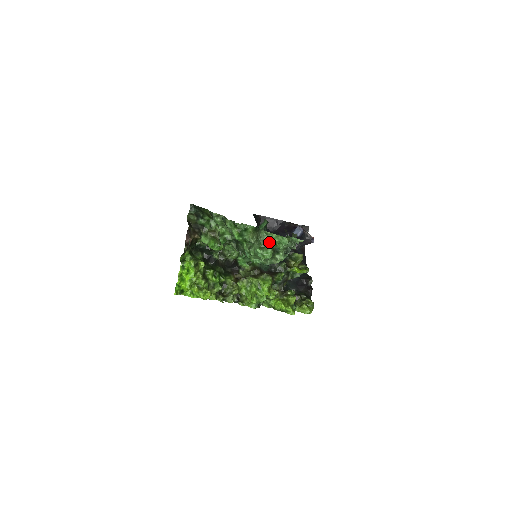
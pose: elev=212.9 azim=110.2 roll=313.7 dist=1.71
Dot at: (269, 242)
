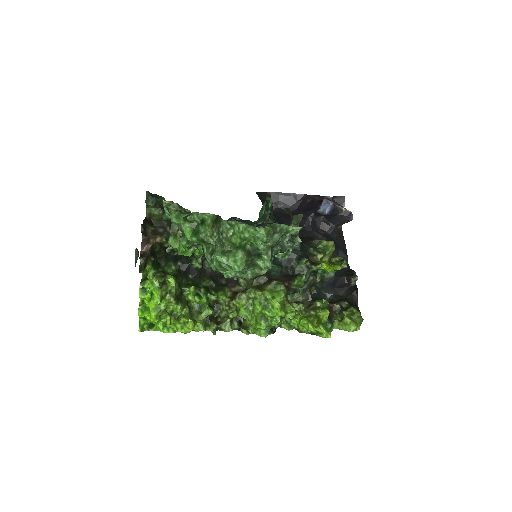
Dot at: (236, 240)
